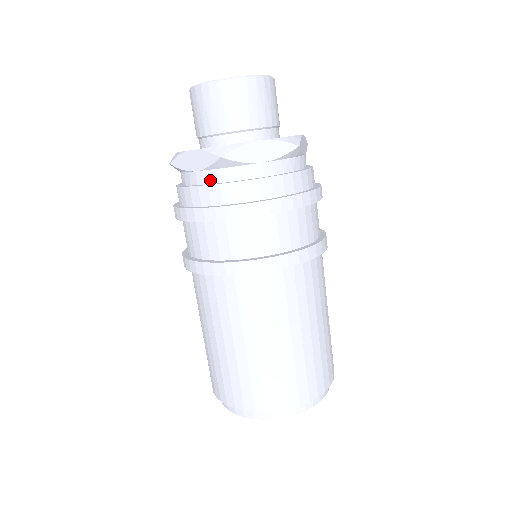
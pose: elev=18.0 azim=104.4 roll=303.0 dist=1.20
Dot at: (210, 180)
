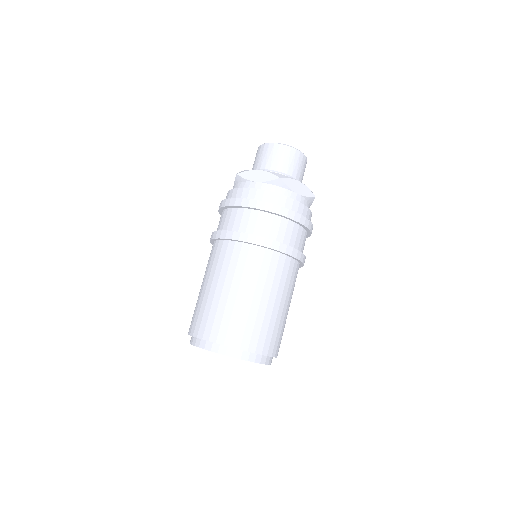
Dot at: (265, 189)
